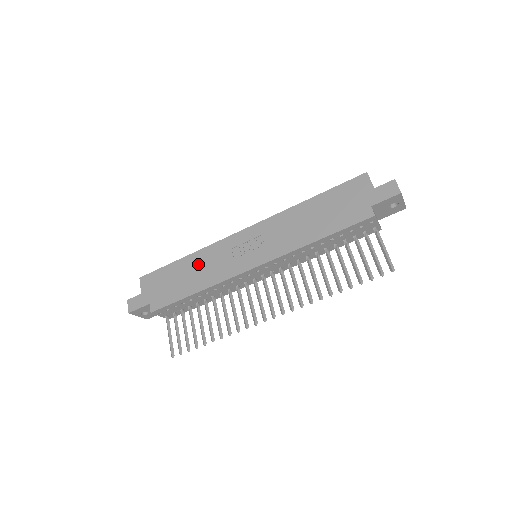
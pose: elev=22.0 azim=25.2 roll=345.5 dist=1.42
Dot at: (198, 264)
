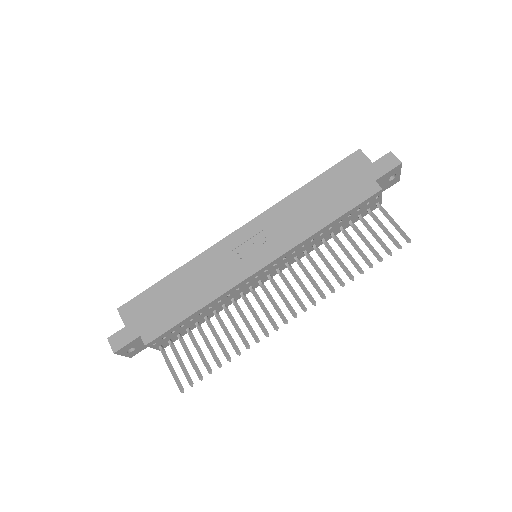
Dot at: (192, 277)
